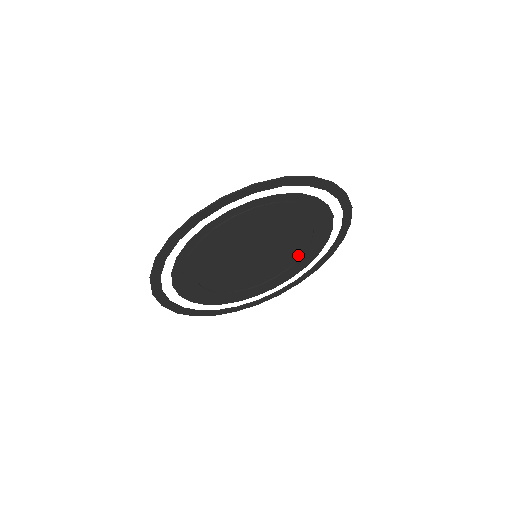
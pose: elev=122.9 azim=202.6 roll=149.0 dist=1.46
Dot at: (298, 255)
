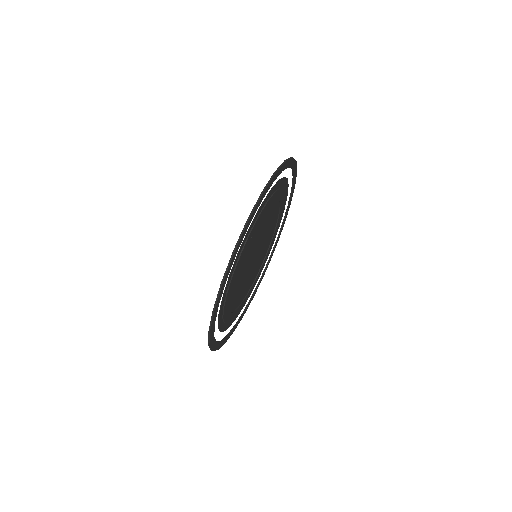
Dot at: (276, 205)
